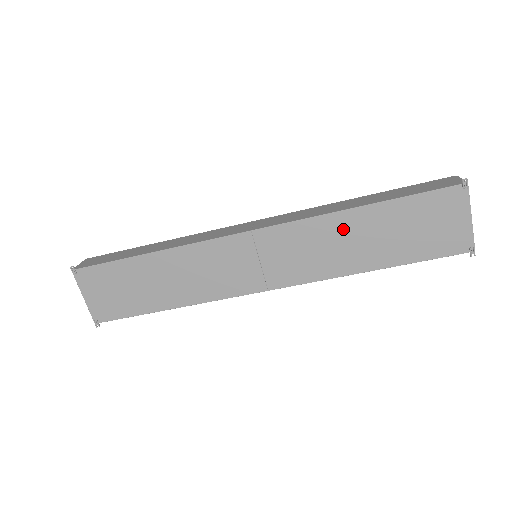
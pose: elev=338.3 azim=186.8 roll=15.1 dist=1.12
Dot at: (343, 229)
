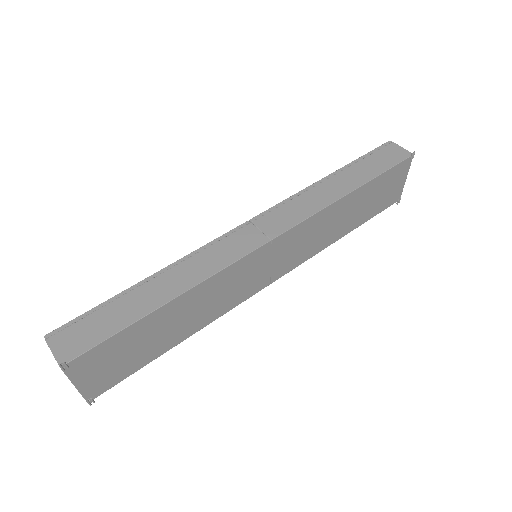
Dot at: (337, 213)
